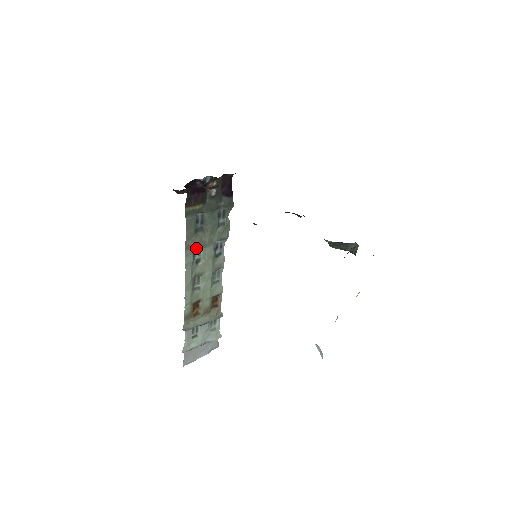
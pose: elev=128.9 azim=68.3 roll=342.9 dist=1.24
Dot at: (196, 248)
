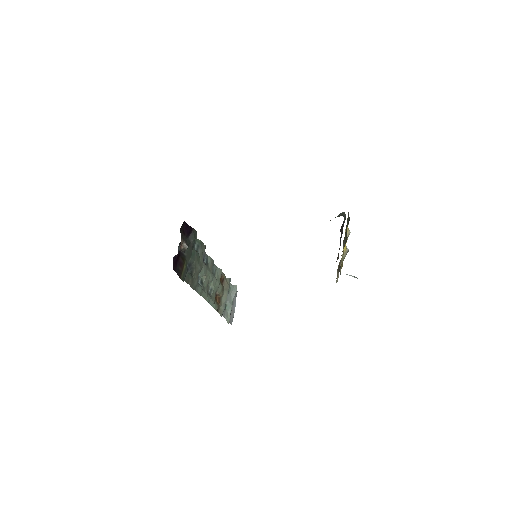
Dot at: occluded
